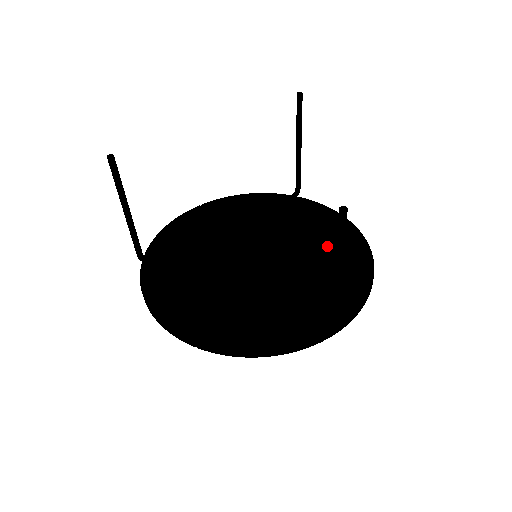
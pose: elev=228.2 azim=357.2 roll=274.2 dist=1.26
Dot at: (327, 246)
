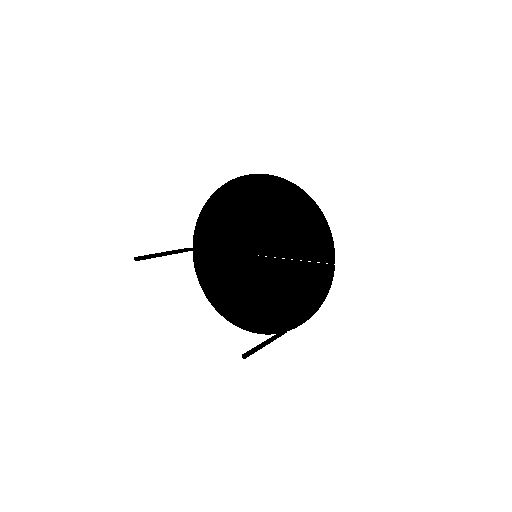
Dot at: (304, 255)
